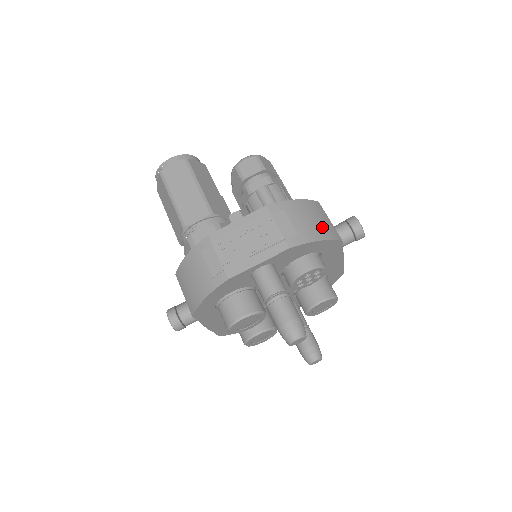
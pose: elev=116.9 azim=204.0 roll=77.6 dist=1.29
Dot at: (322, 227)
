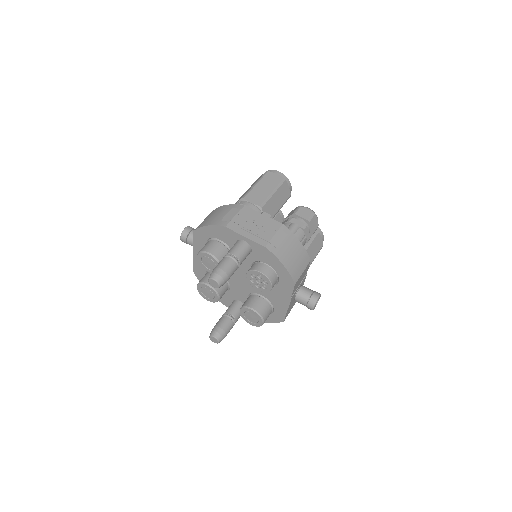
Dot at: (294, 265)
